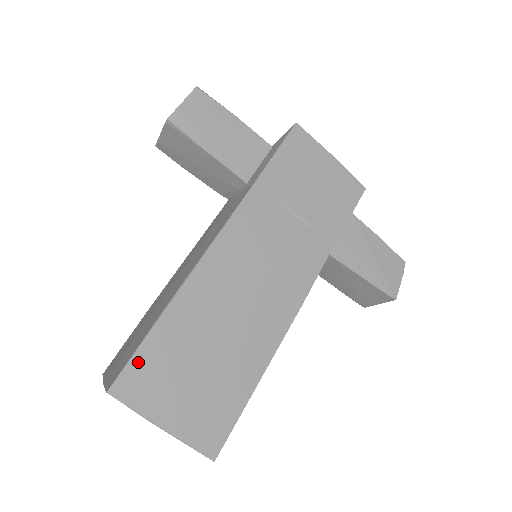
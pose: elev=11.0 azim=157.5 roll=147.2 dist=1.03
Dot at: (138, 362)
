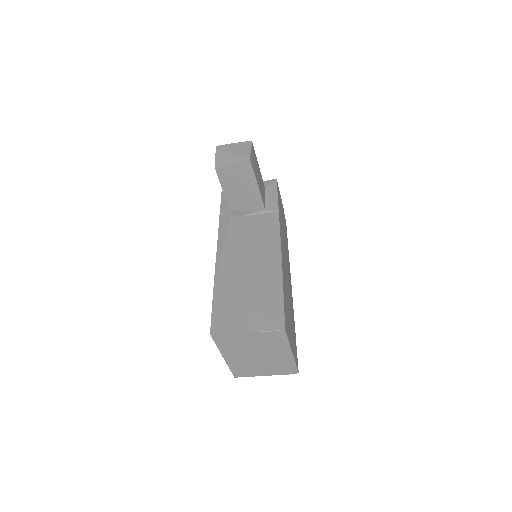
Dot at: (285, 312)
